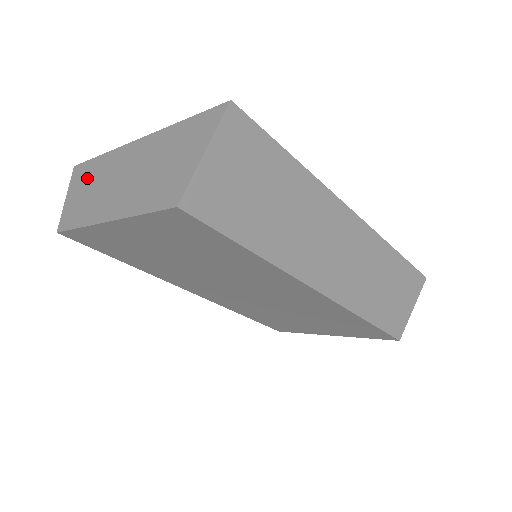
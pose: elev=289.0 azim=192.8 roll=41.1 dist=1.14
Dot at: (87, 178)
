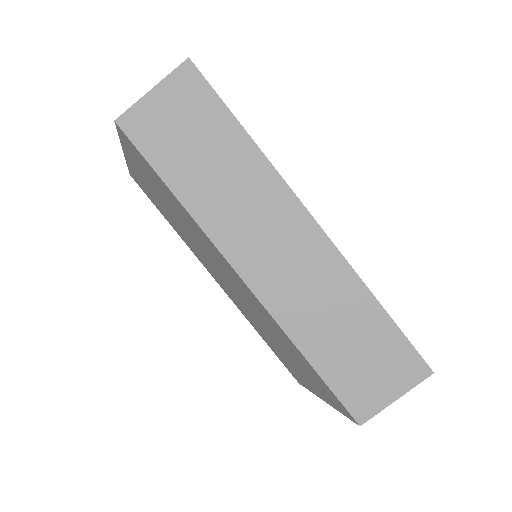
Dot at: occluded
